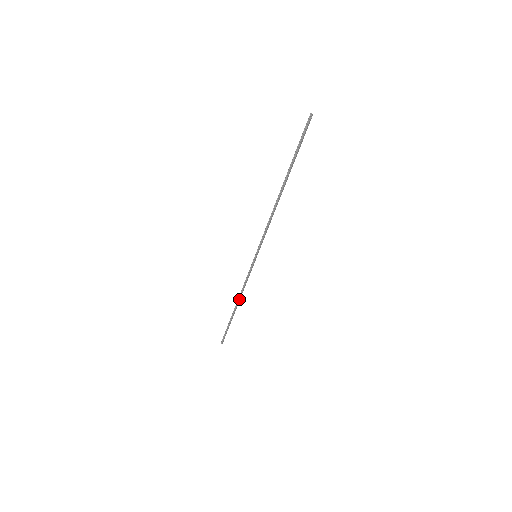
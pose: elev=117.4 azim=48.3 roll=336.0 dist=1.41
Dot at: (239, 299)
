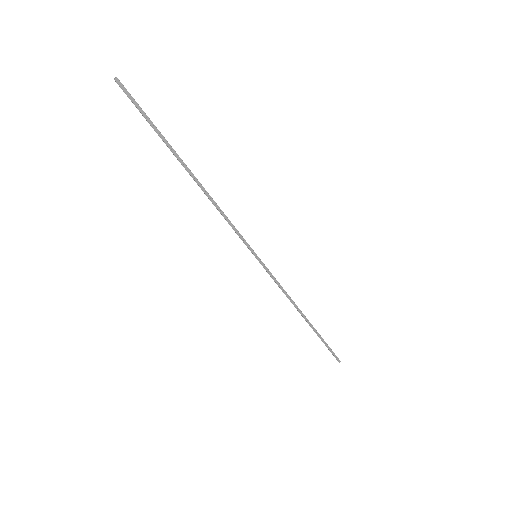
Dot at: (297, 308)
